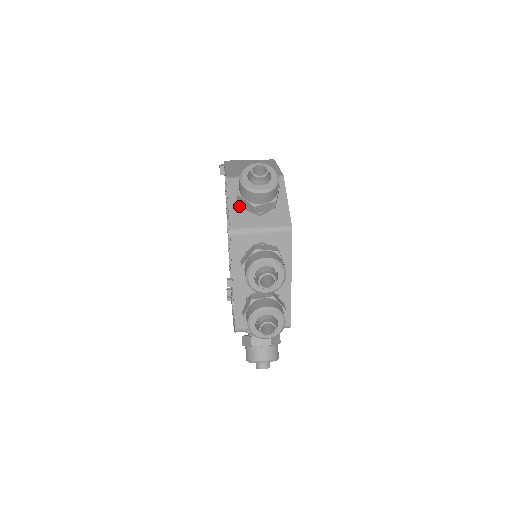
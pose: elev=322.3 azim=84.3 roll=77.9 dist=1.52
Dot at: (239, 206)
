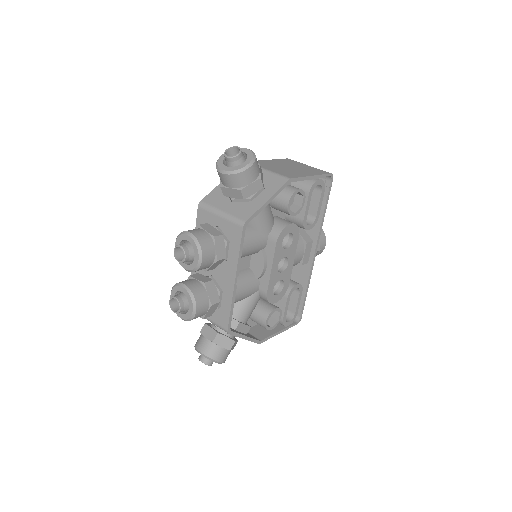
Dot at: occluded
